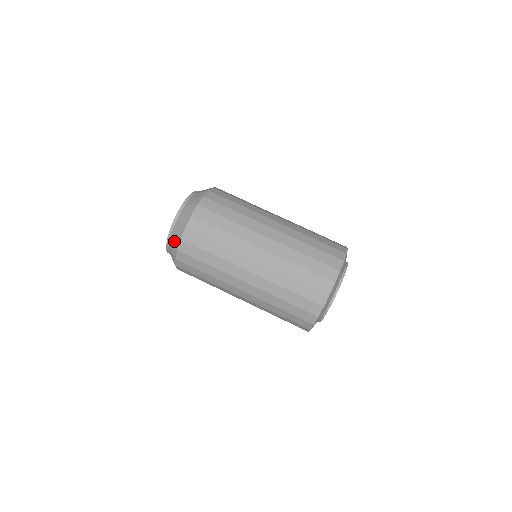
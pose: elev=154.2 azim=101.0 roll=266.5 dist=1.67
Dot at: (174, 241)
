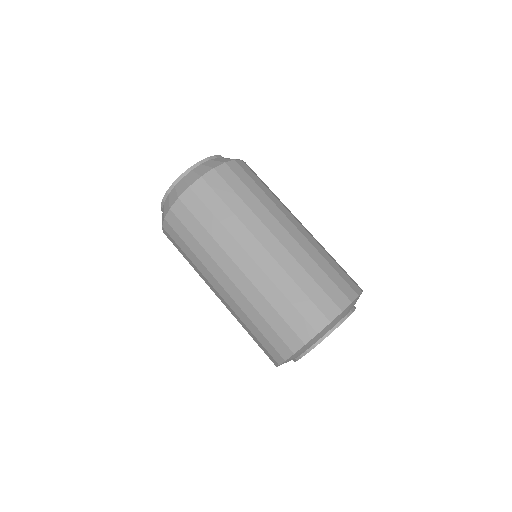
Dot at: (163, 214)
